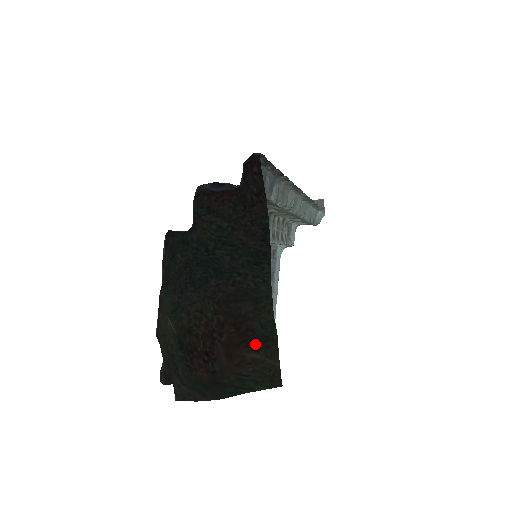
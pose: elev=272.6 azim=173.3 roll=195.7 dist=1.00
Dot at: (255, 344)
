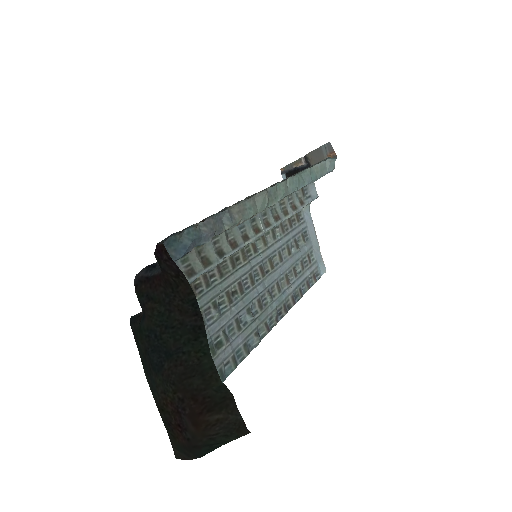
Dot at: (215, 407)
